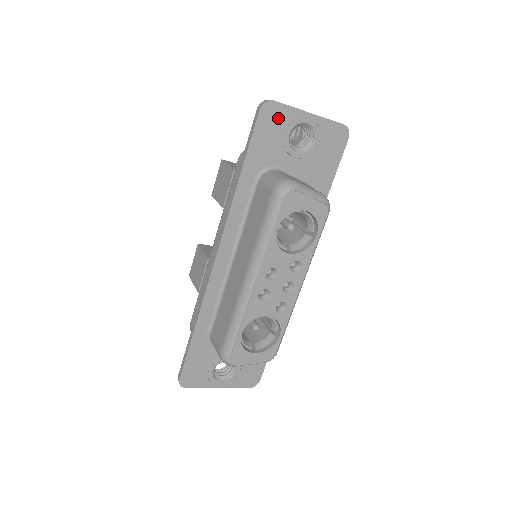
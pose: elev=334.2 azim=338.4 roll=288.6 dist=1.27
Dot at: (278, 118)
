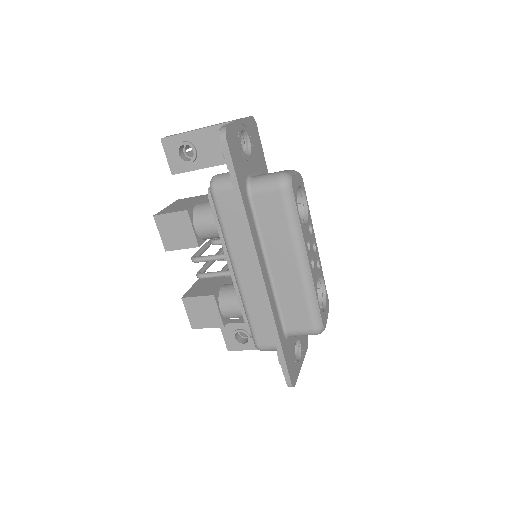
Dot at: (234, 138)
